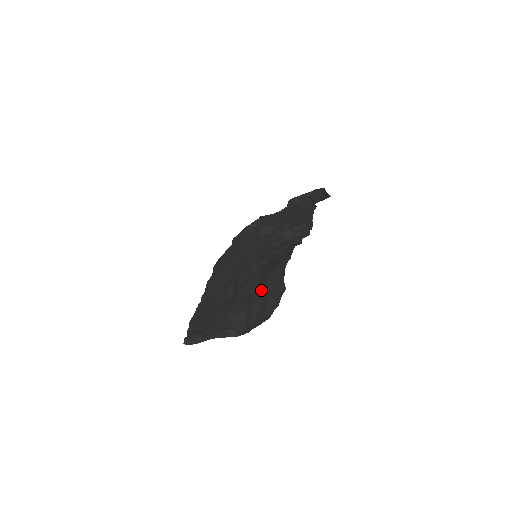
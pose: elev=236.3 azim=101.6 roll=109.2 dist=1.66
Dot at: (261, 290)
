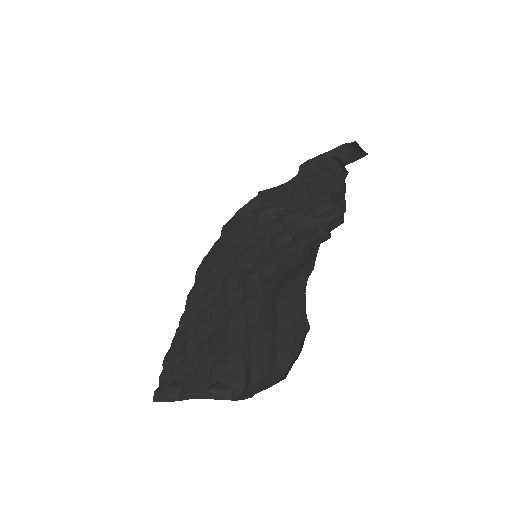
Dot at: (266, 321)
